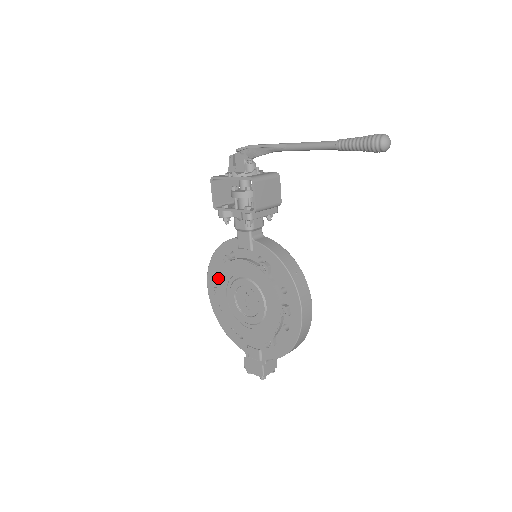
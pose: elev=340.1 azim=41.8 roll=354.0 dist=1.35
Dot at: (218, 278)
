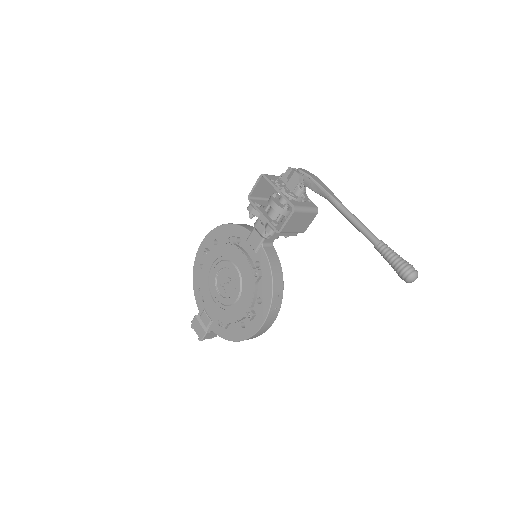
Dot at: (215, 246)
